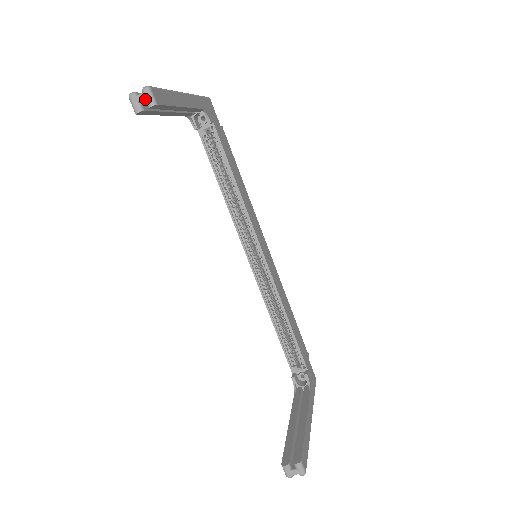
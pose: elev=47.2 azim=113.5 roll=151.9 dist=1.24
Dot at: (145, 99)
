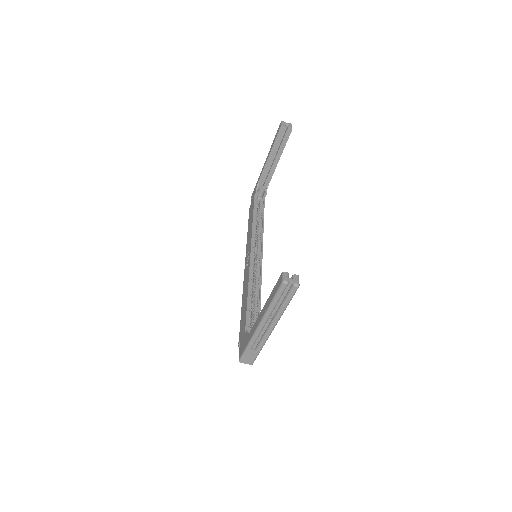
Dot at: (289, 125)
